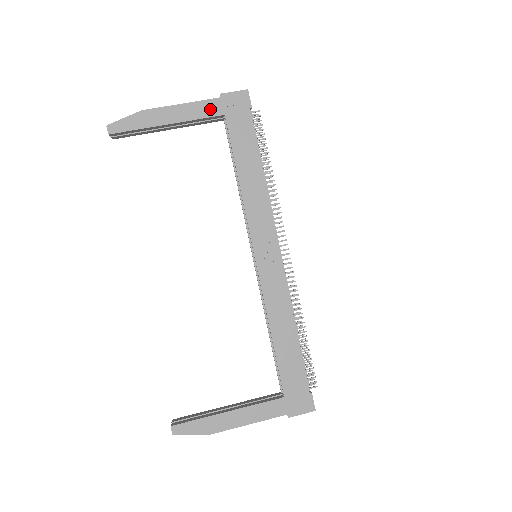
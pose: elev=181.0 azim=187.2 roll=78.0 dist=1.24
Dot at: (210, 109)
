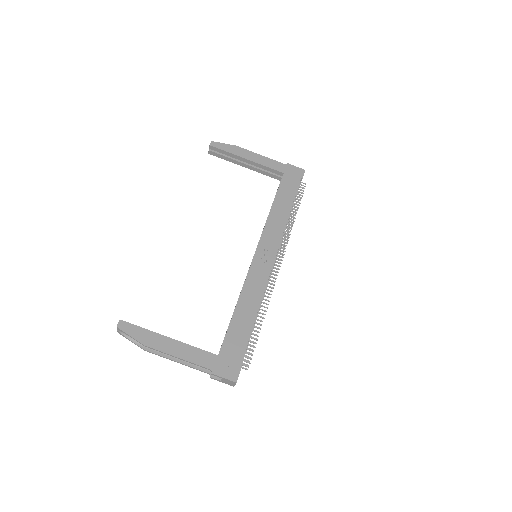
Dot at: (277, 166)
